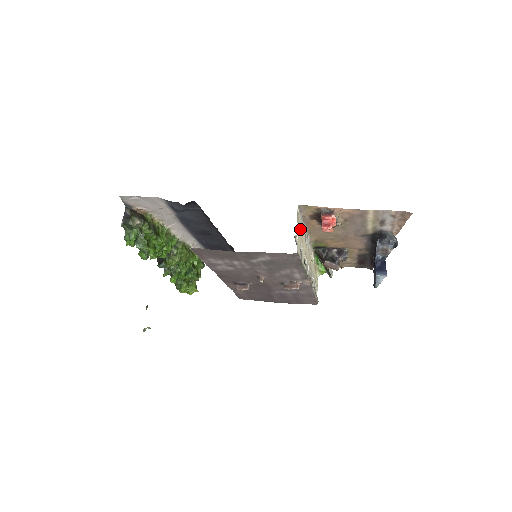
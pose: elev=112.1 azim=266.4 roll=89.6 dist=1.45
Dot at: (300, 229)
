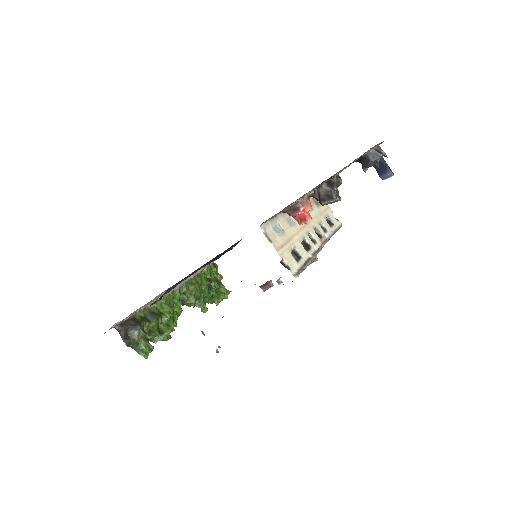
Dot at: (279, 238)
